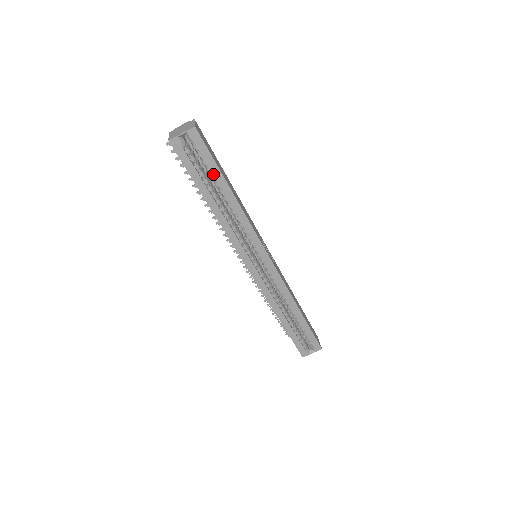
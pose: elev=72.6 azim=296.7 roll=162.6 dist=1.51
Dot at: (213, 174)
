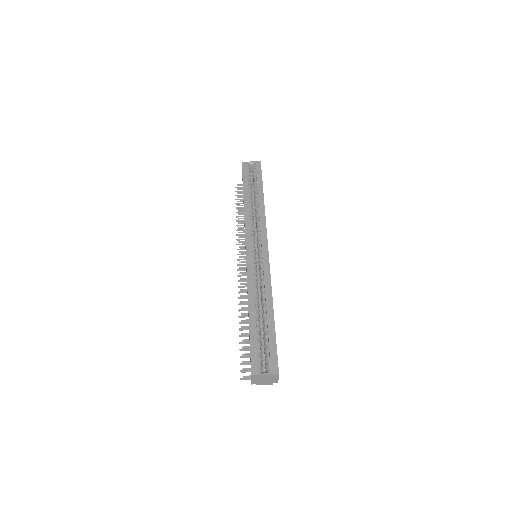
Dot at: (257, 184)
